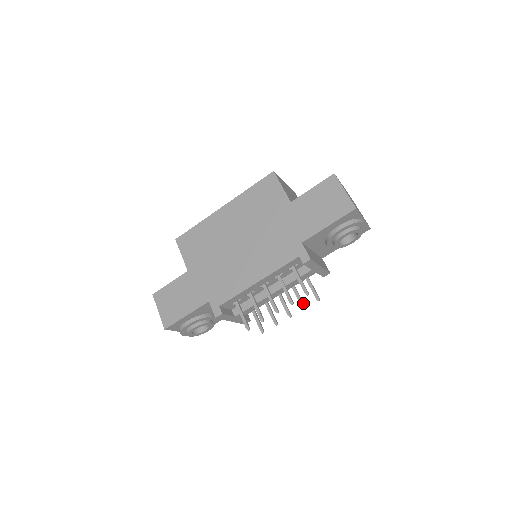
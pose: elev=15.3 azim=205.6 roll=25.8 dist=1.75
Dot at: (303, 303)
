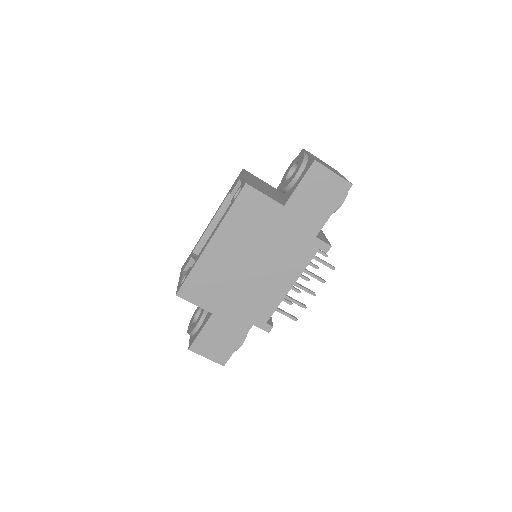
Dot at: (315, 265)
